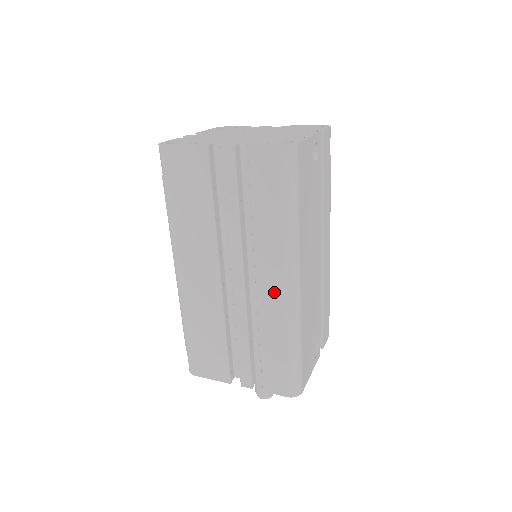
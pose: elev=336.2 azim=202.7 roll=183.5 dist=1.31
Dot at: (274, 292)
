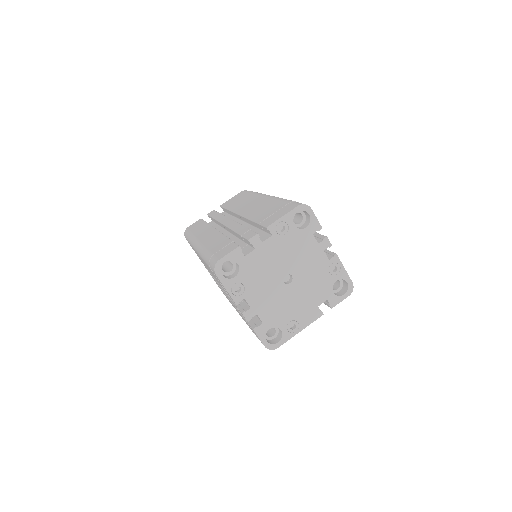
Dot at: occluded
